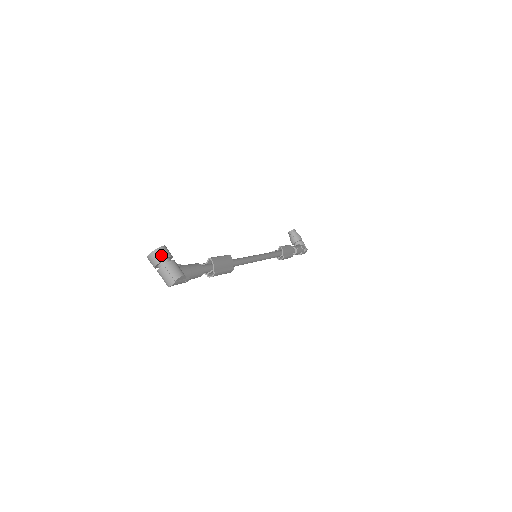
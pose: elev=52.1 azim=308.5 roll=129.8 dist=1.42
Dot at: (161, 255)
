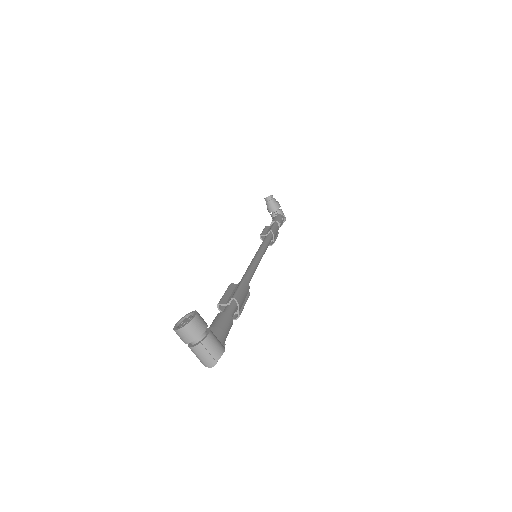
Dot at: (196, 330)
